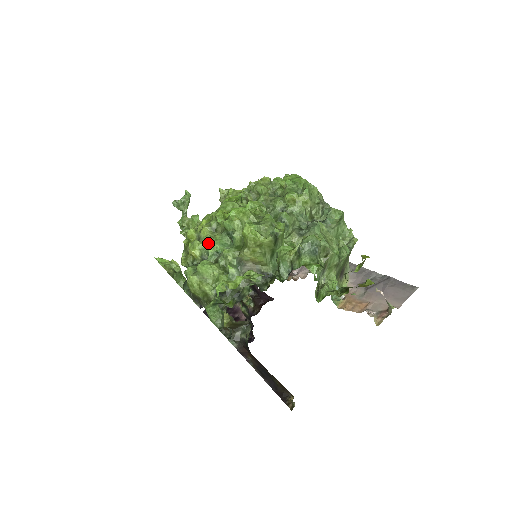
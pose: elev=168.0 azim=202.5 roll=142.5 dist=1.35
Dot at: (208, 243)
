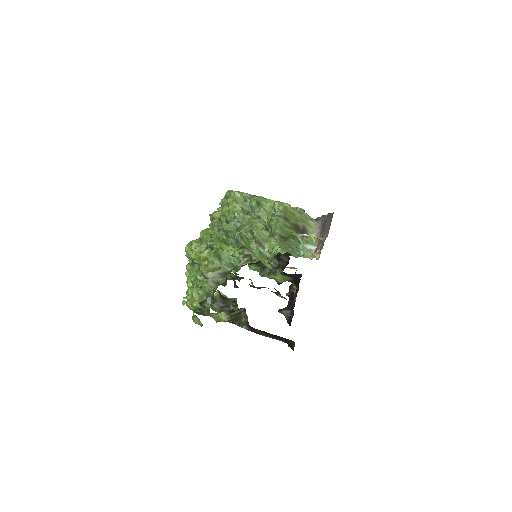
Dot at: (190, 275)
